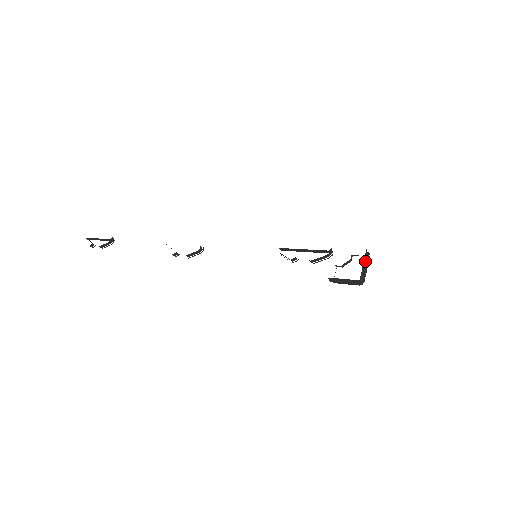
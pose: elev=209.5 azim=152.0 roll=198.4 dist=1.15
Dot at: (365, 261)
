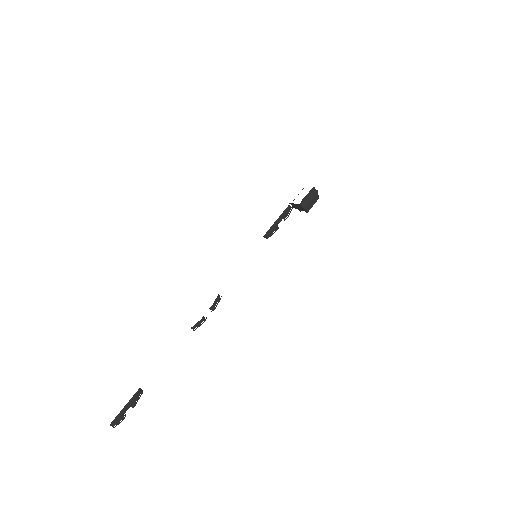
Dot at: occluded
